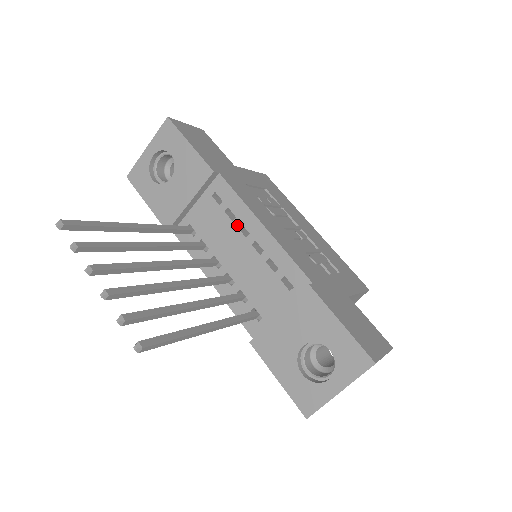
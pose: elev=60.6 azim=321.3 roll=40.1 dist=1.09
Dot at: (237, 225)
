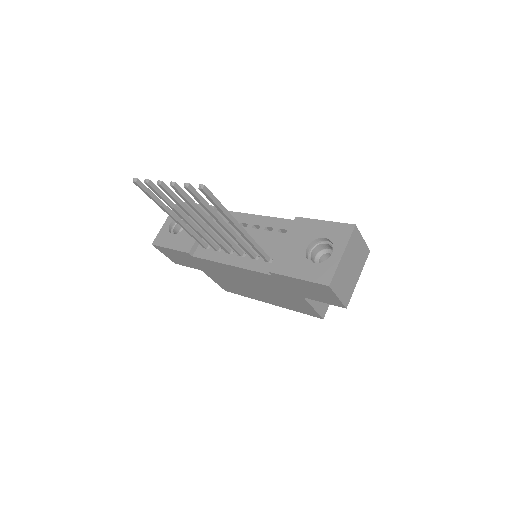
Dot at: occluded
